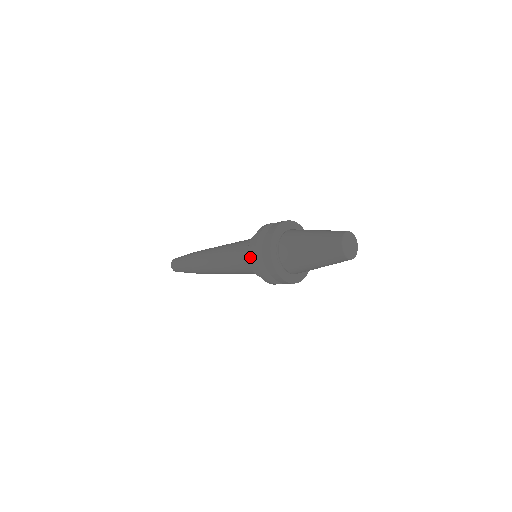
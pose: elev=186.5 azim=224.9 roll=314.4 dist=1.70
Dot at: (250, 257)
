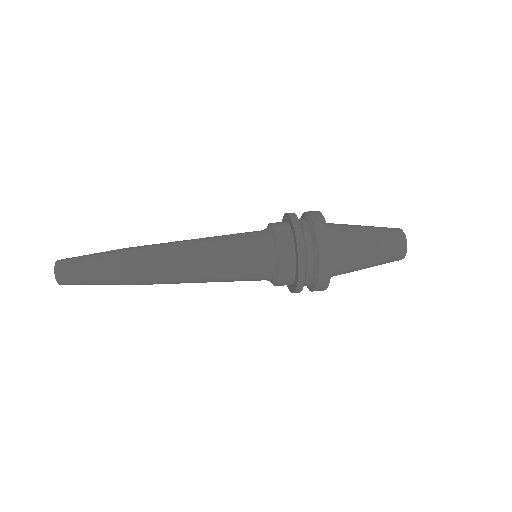
Dot at: (283, 273)
